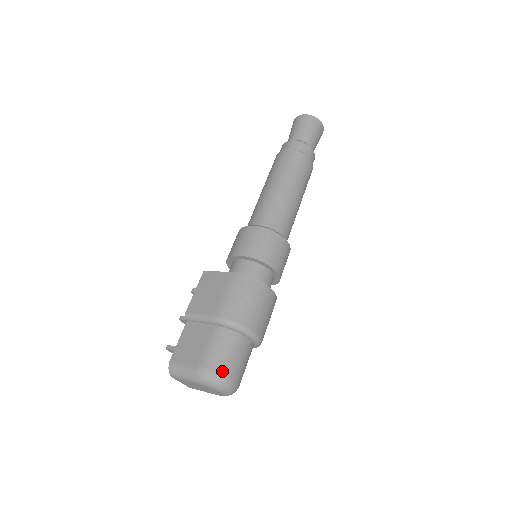
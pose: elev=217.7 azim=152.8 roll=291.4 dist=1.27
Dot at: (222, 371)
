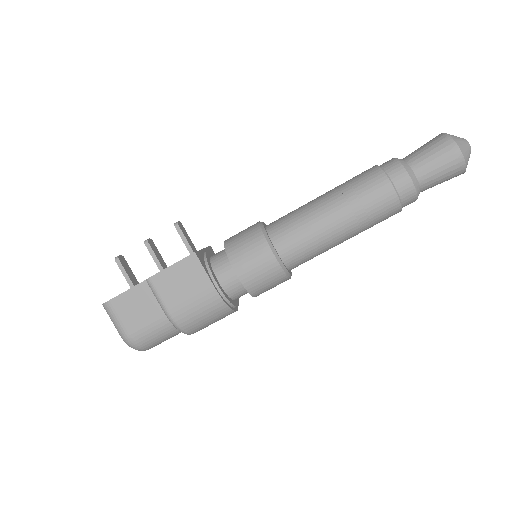
Dot at: (145, 347)
